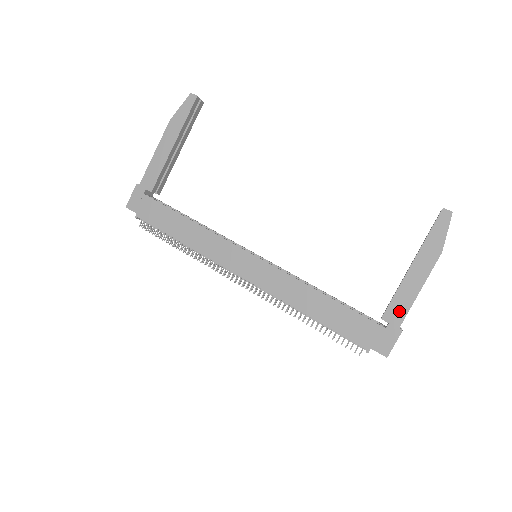
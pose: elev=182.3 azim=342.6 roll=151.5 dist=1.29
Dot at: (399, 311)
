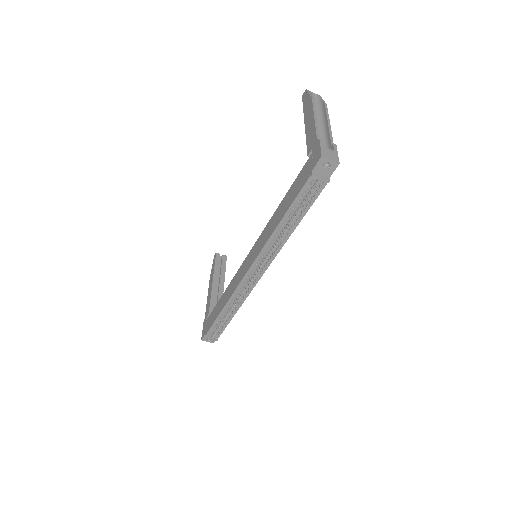
Dot at: (312, 139)
